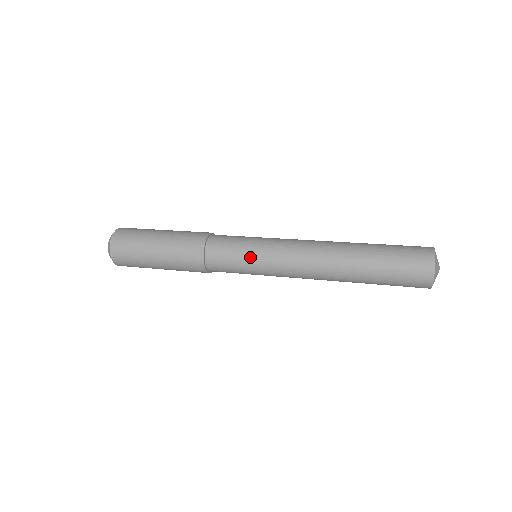
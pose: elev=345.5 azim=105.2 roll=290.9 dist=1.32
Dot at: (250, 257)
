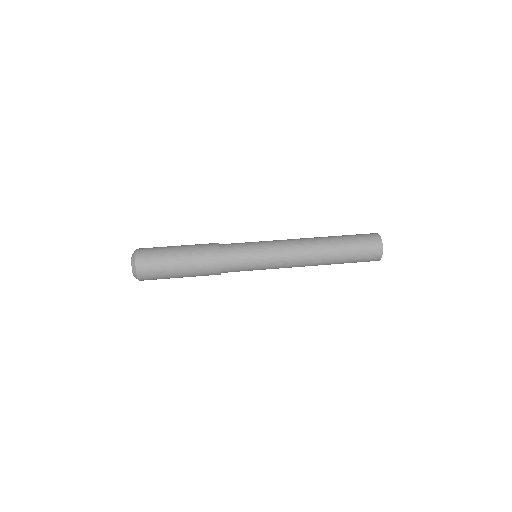
Dot at: (257, 261)
